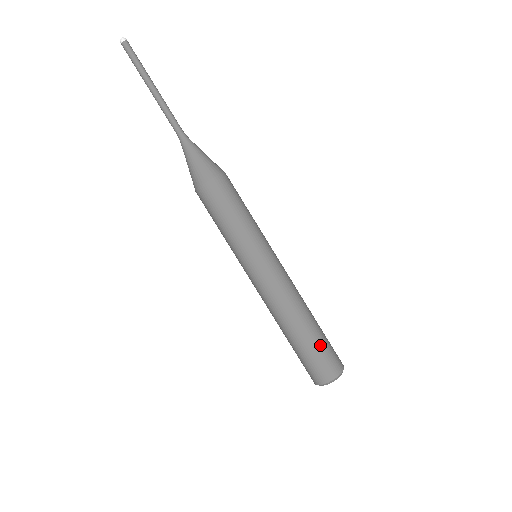
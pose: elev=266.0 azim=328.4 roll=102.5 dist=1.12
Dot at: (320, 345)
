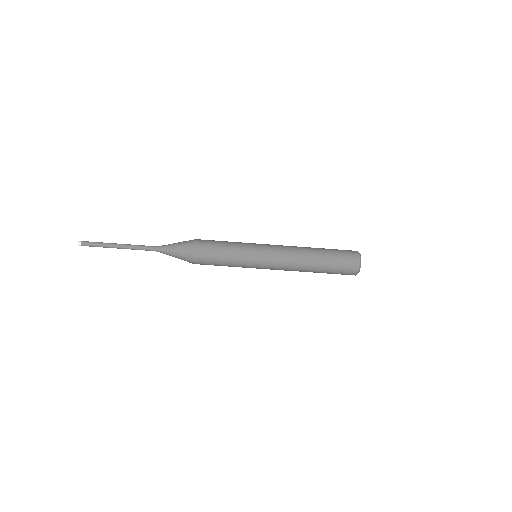
Dot at: (334, 254)
